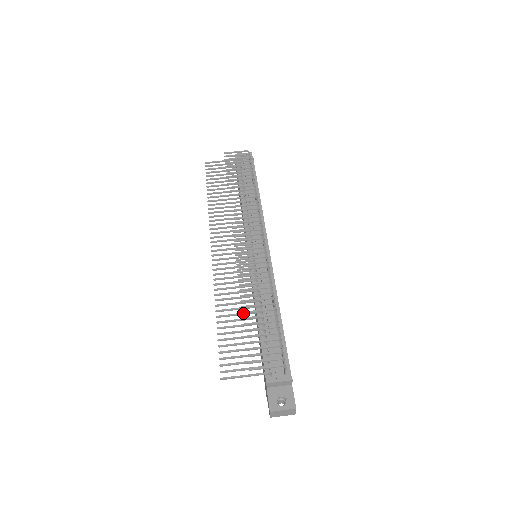
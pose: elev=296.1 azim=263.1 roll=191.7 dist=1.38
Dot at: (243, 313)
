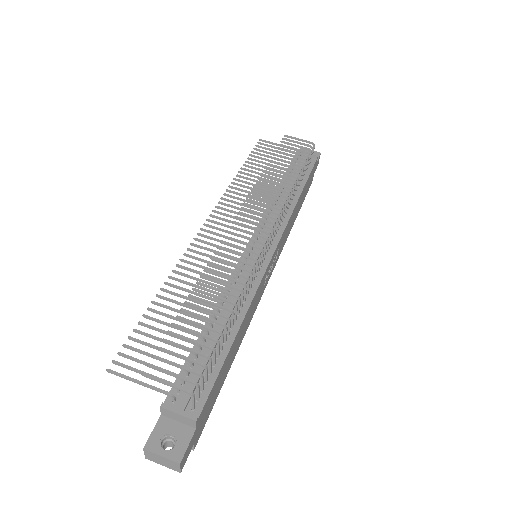
Dot at: (186, 303)
